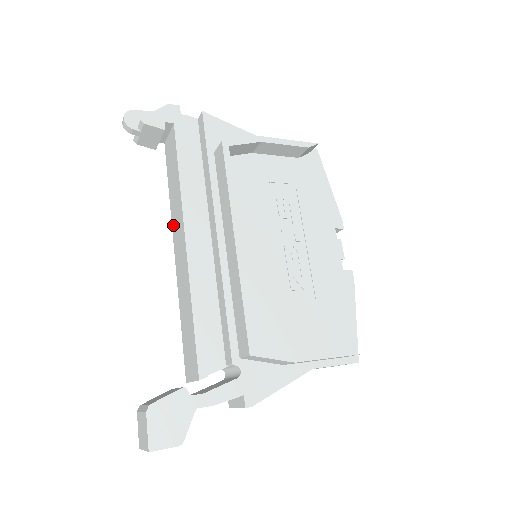
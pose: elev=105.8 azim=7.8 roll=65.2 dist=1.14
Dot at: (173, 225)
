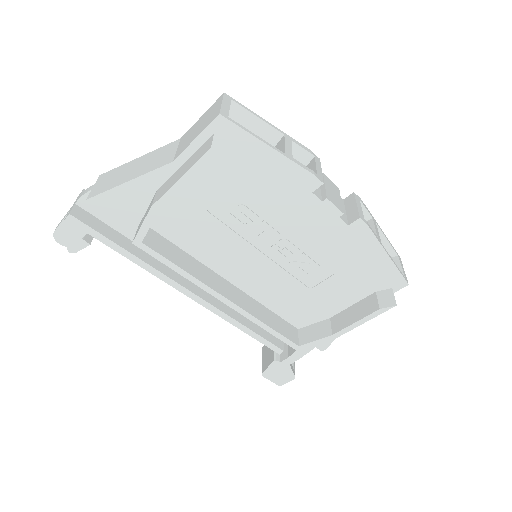
Dot at: occluded
